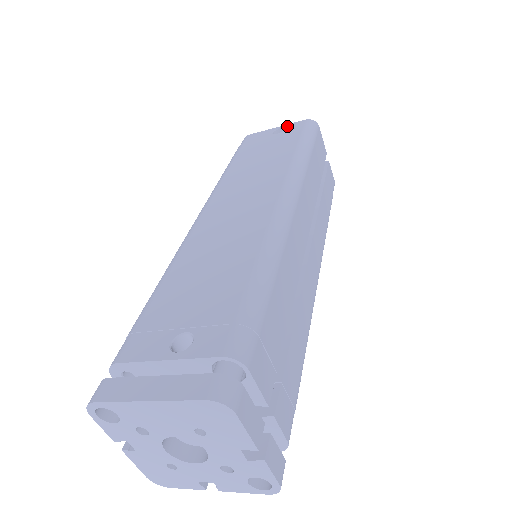
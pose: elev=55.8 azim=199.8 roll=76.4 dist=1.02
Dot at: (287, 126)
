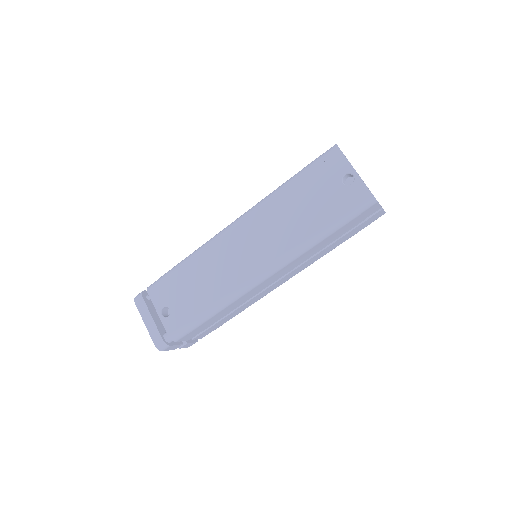
Dot at: (356, 182)
